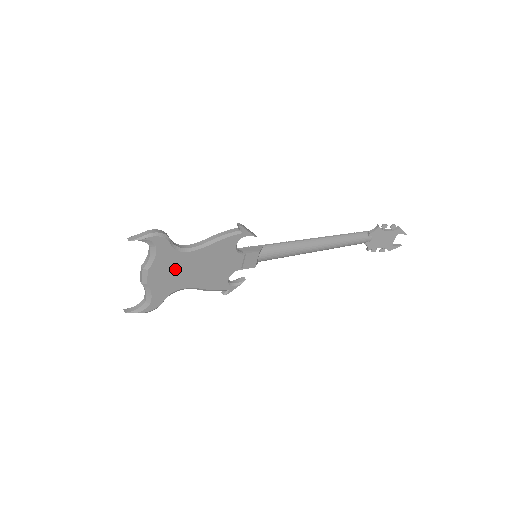
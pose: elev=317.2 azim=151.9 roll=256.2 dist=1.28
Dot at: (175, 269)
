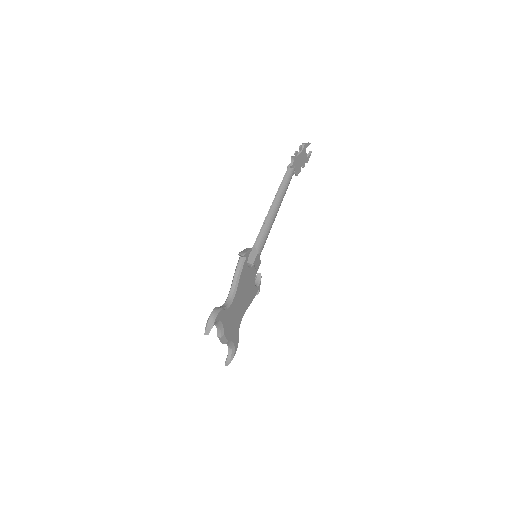
Dot at: (233, 317)
